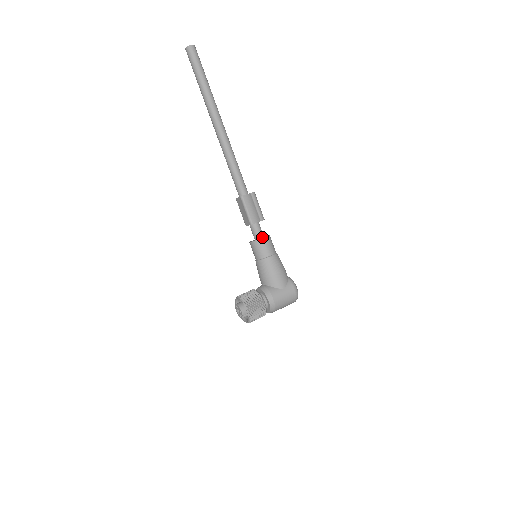
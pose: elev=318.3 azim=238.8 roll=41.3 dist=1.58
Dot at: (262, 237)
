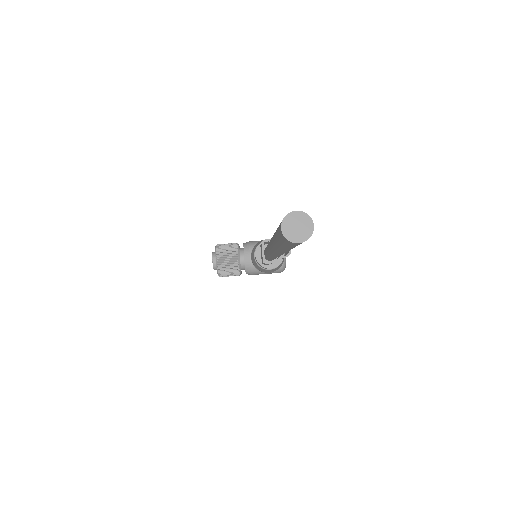
Dot at: (272, 260)
